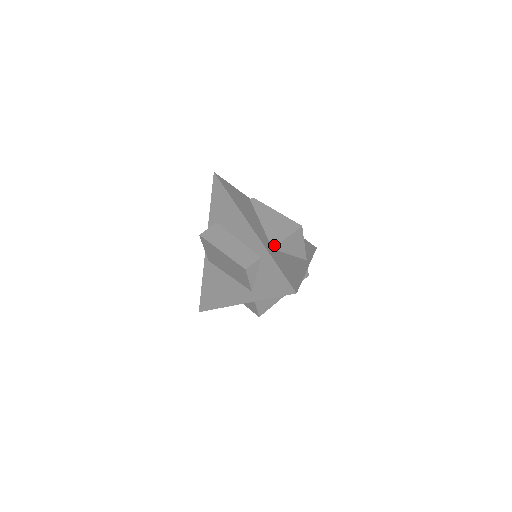
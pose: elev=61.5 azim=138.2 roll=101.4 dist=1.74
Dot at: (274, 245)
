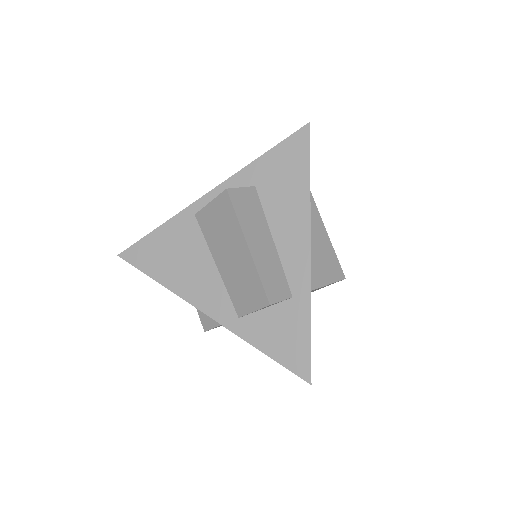
Dot at: (312, 287)
